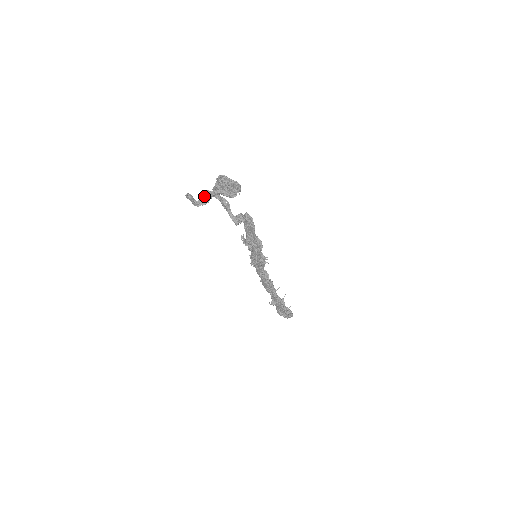
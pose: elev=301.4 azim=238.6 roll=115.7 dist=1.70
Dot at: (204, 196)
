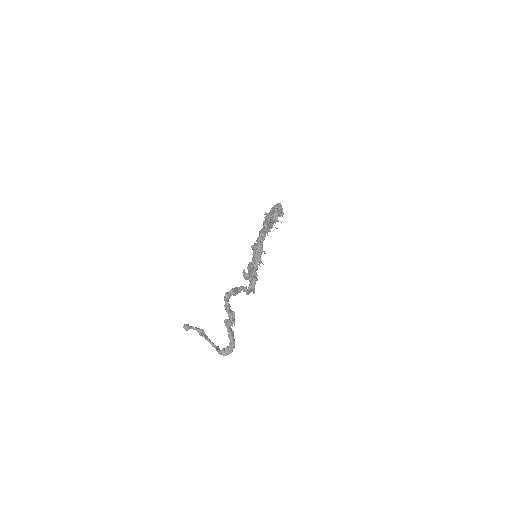
Dot at: (200, 332)
